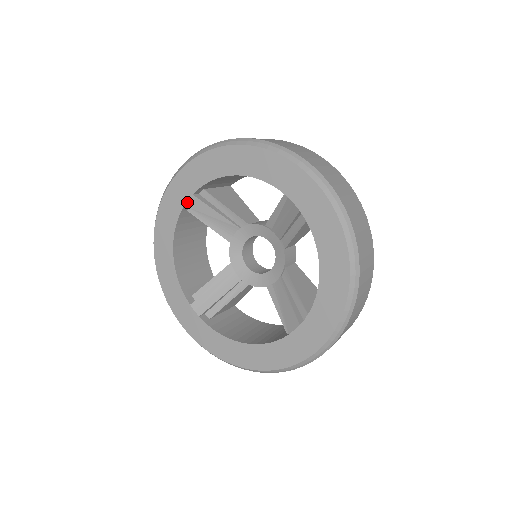
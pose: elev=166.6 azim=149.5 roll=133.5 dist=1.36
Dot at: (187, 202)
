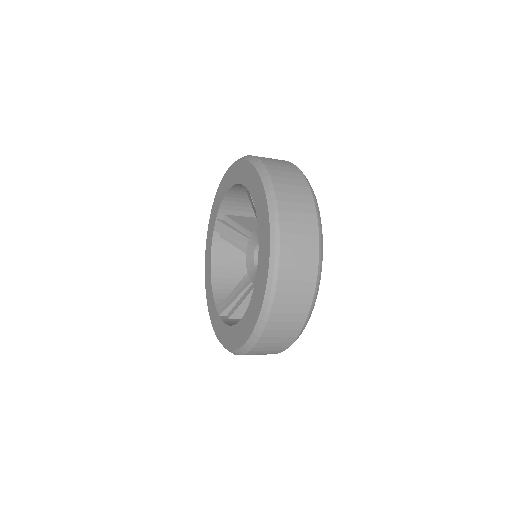
Dot at: (214, 227)
